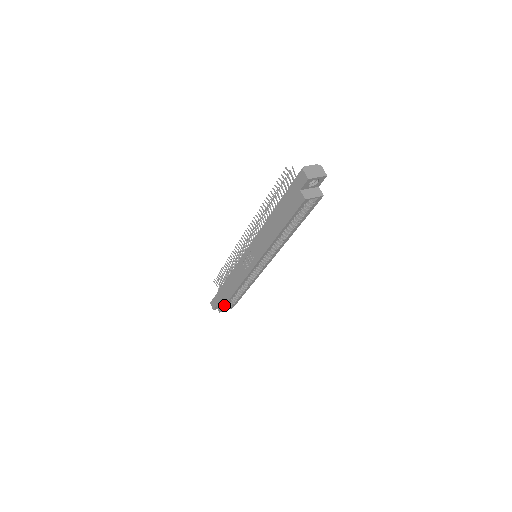
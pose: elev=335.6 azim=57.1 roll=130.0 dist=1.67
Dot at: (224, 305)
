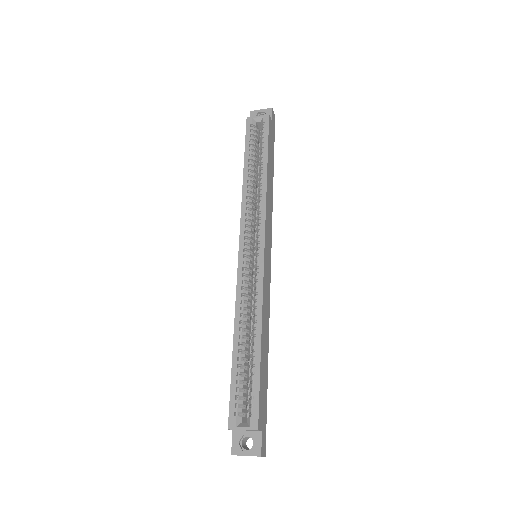
Dot at: (230, 392)
